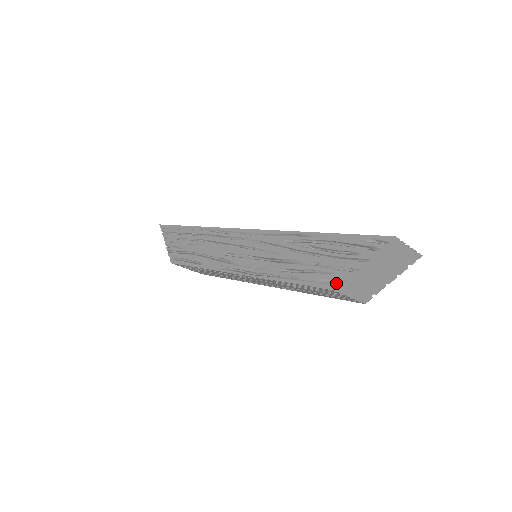
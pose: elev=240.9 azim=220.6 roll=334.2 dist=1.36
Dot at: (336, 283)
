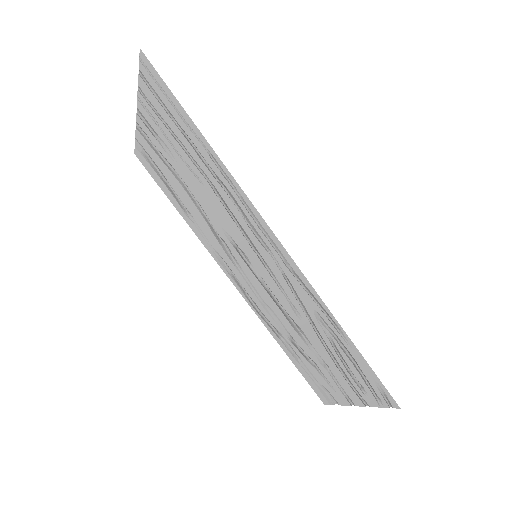
Dot at: (330, 399)
